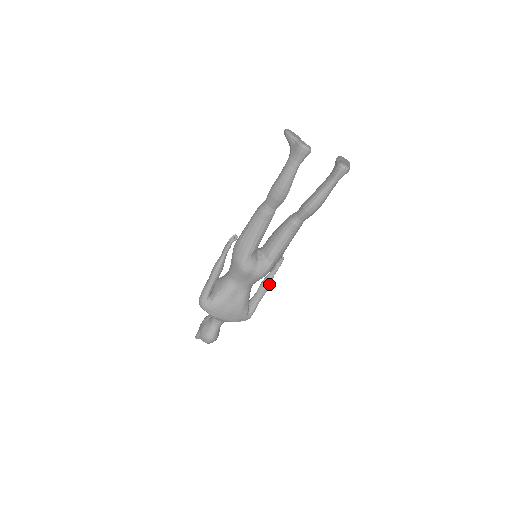
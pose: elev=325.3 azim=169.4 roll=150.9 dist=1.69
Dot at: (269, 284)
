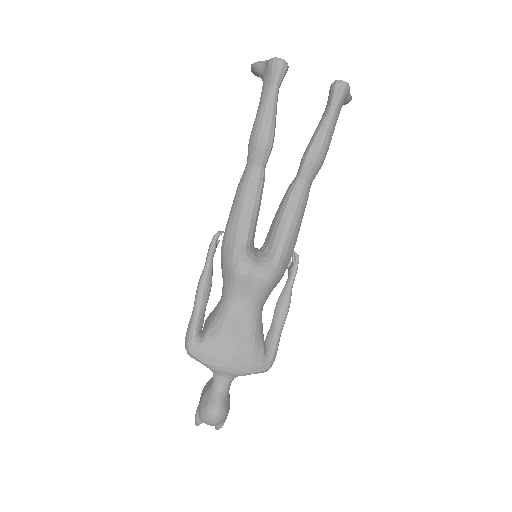
Dot at: (287, 302)
